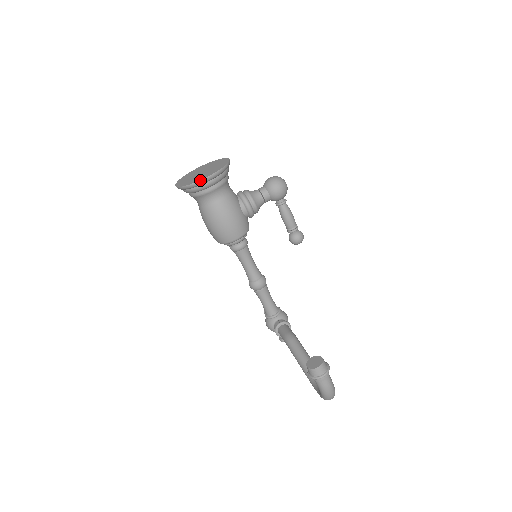
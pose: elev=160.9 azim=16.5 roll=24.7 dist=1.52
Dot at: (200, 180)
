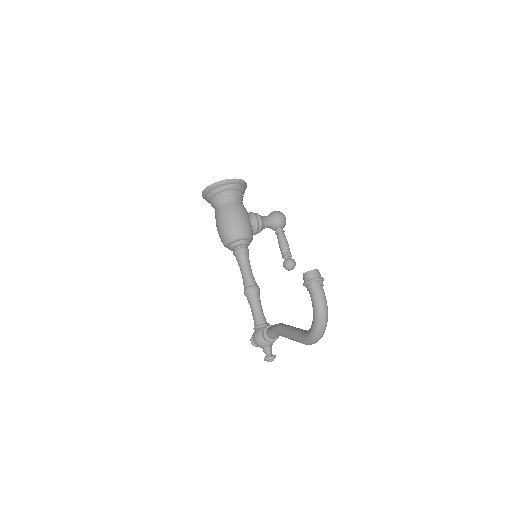
Dot at: (225, 179)
